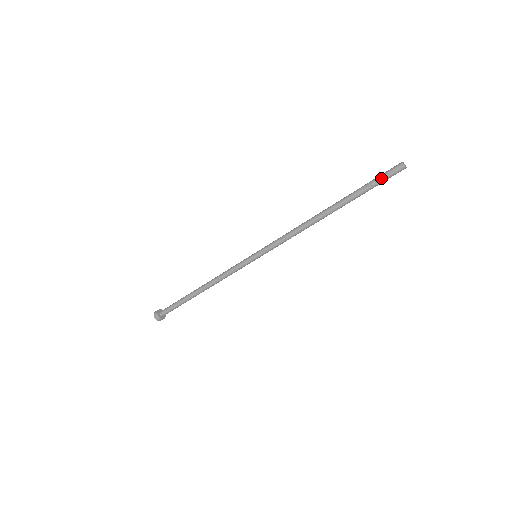
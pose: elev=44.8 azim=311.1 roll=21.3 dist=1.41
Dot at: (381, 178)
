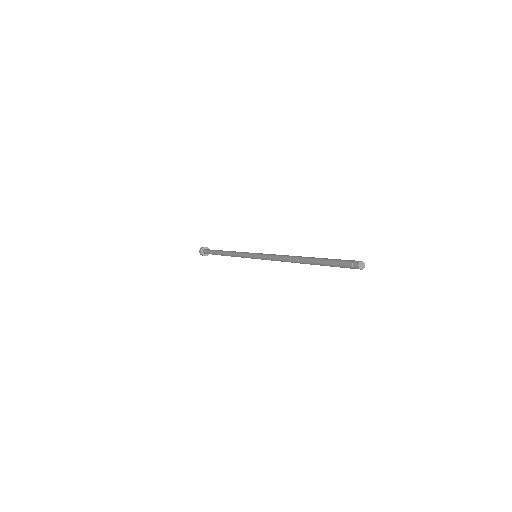
Dot at: (340, 262)
